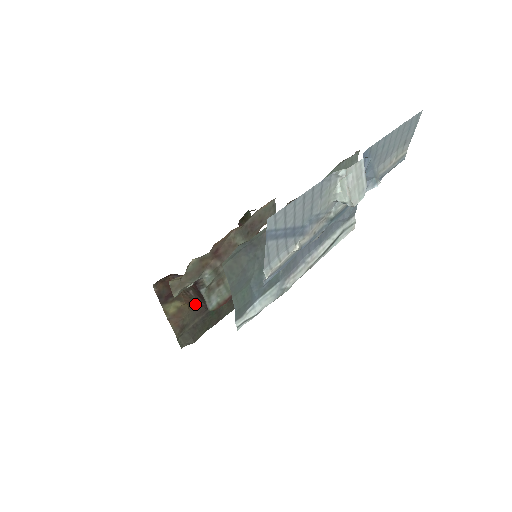
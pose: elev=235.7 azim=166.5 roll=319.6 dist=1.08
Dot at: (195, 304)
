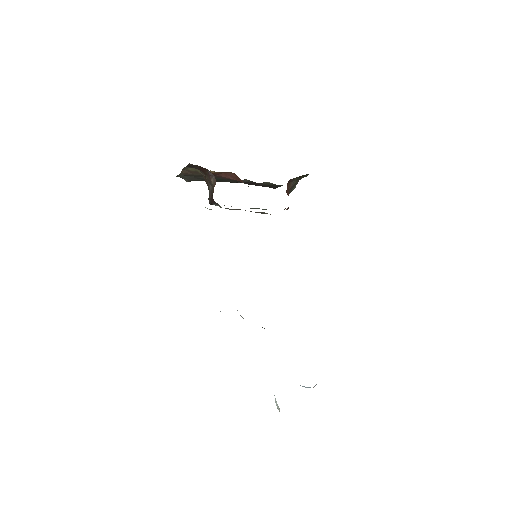
Dot at: occluded
